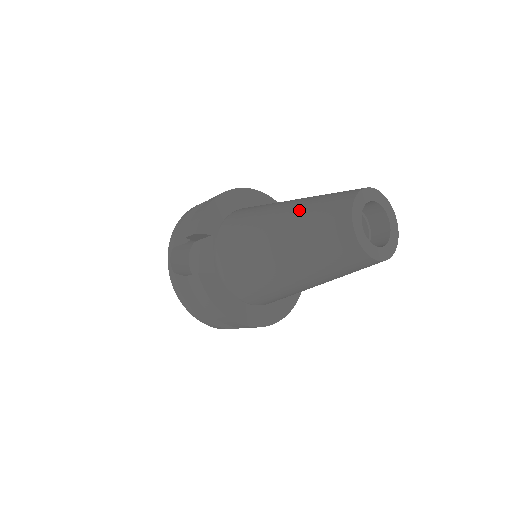
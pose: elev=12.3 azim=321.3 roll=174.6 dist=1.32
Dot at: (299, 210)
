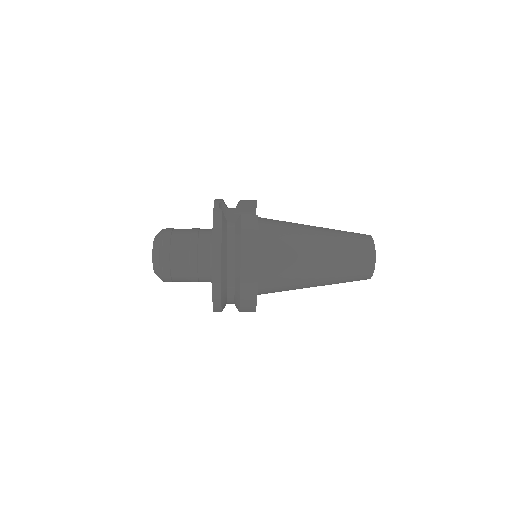
Dot at: occluded
